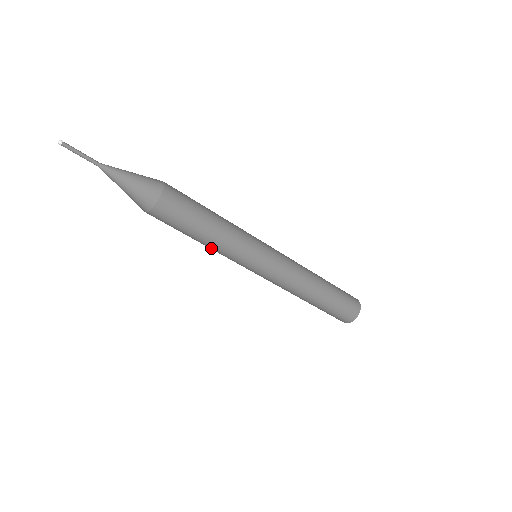
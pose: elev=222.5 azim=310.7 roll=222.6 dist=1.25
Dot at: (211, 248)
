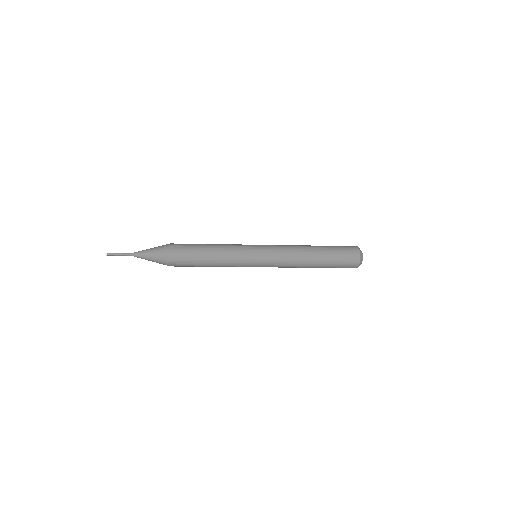
Dot at: occluded
